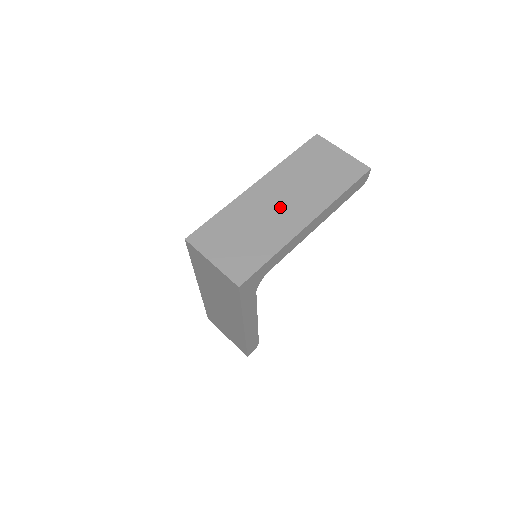
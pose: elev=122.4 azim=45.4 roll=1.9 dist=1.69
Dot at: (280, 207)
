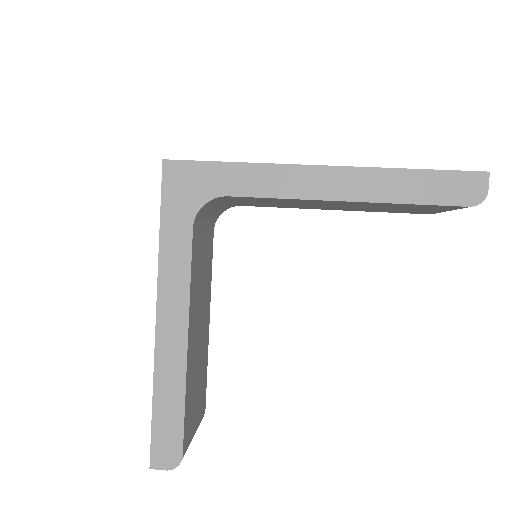
Dot at: occluded
